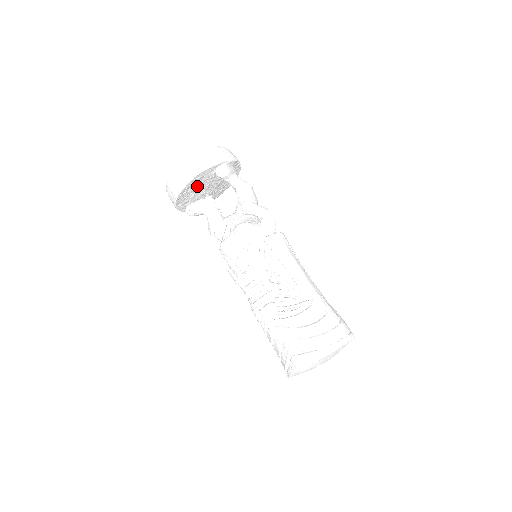
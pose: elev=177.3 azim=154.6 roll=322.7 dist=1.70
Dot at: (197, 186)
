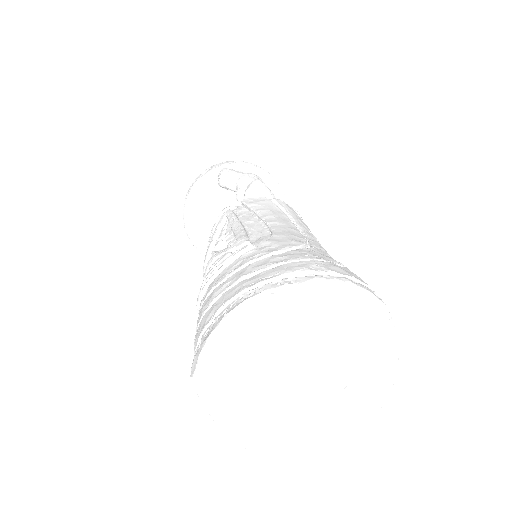
Dot at: (209, 213)
